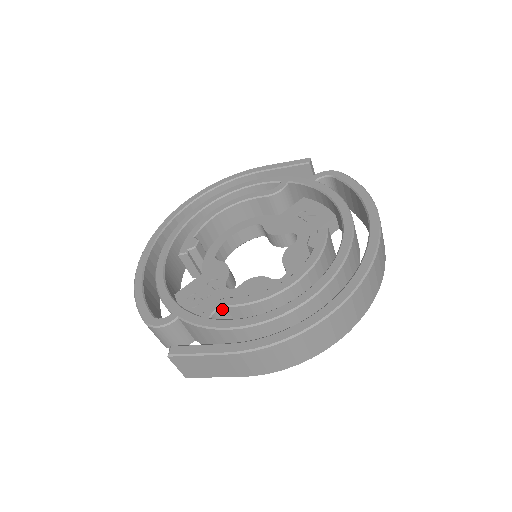
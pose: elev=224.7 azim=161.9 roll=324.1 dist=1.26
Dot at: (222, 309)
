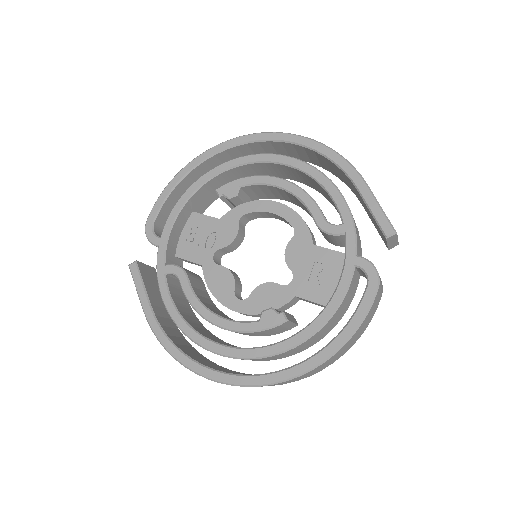
Dot at: (178, 277)
